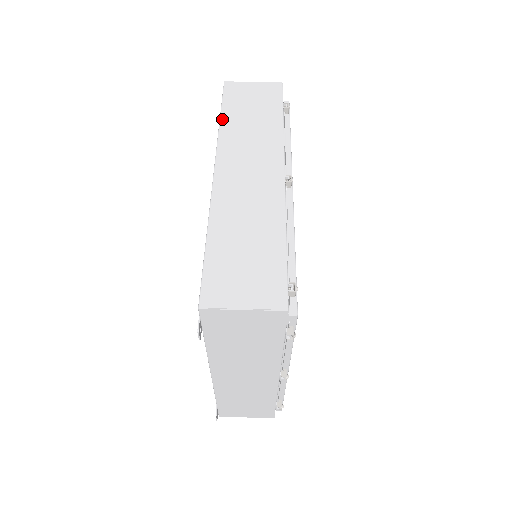
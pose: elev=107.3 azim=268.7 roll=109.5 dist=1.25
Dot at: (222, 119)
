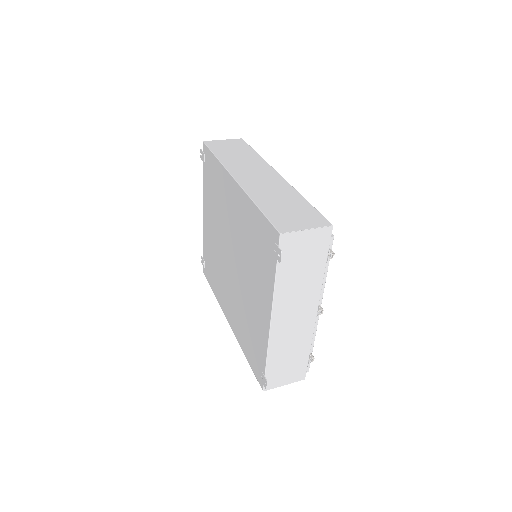
Dot at: (218, 157)
